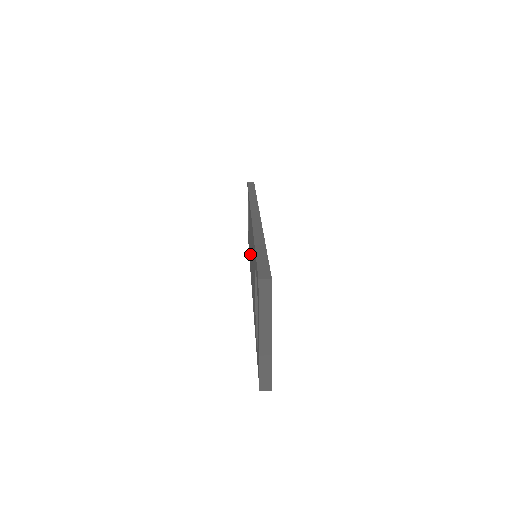
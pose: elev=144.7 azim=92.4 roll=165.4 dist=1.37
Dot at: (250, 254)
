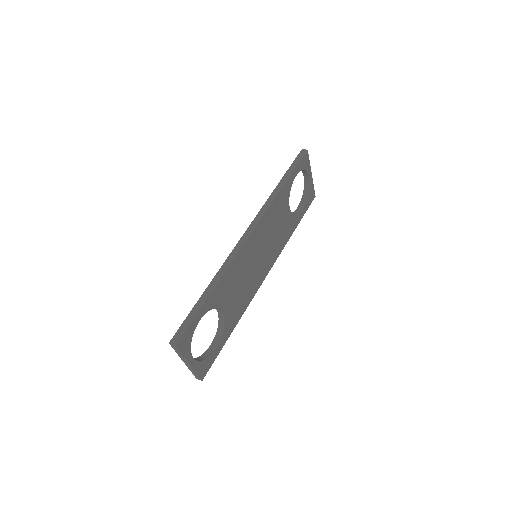
Dot at: occluded
